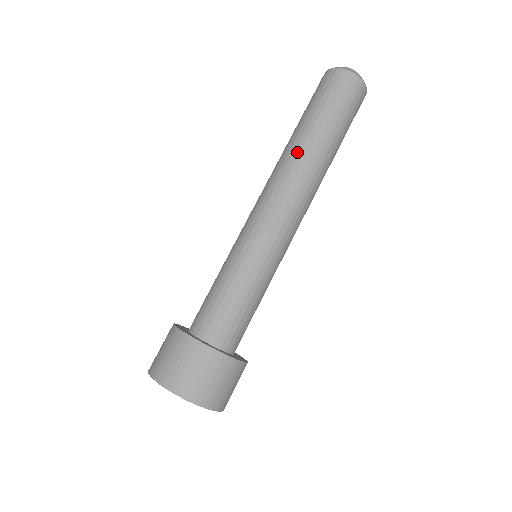
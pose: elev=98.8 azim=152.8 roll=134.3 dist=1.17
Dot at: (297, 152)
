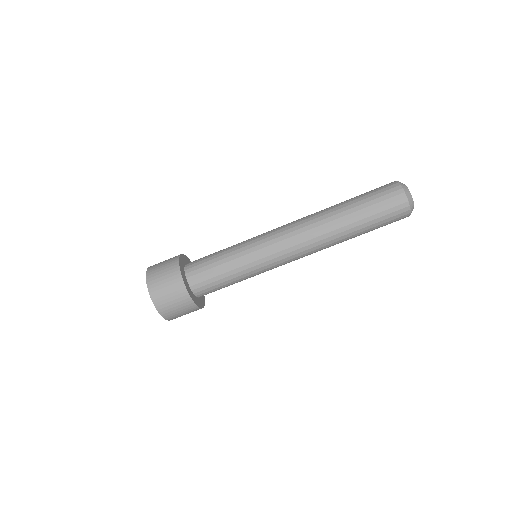
Dot at: (330, 224)
